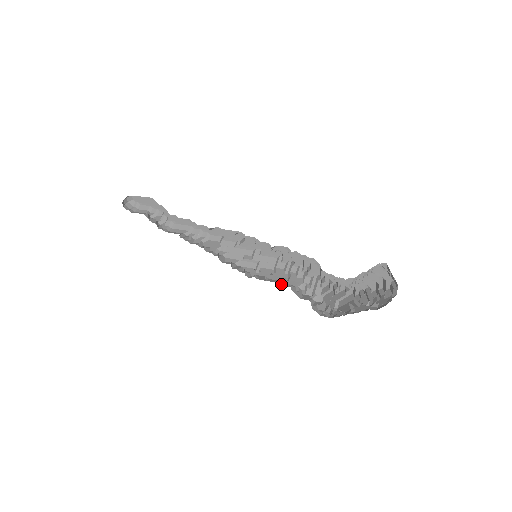
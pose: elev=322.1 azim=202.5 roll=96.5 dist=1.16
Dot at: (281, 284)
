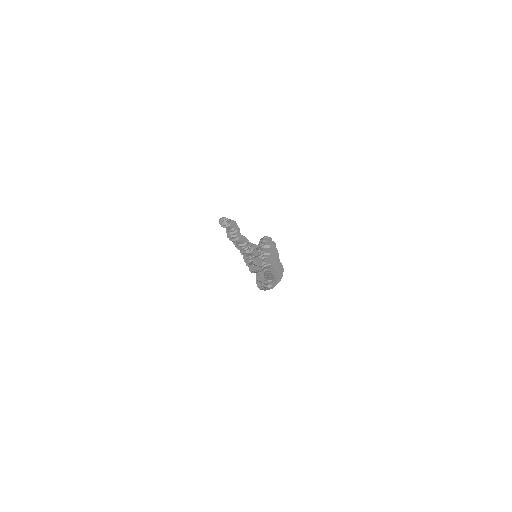
Dot at: occluded
